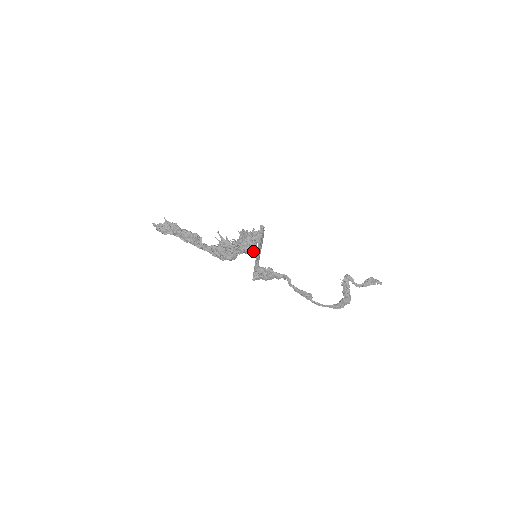
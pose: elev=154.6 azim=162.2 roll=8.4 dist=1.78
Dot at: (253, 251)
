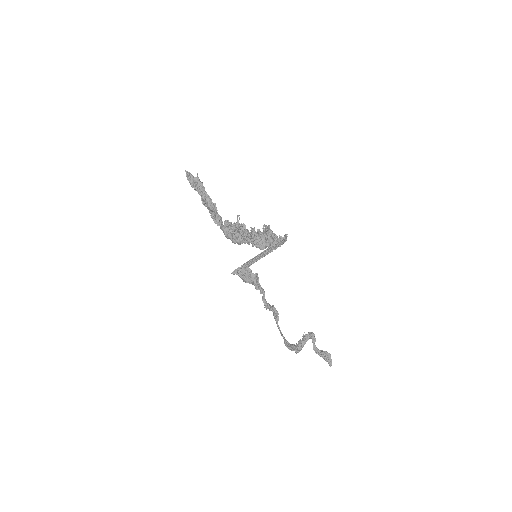
Dot at: (261, 249)
